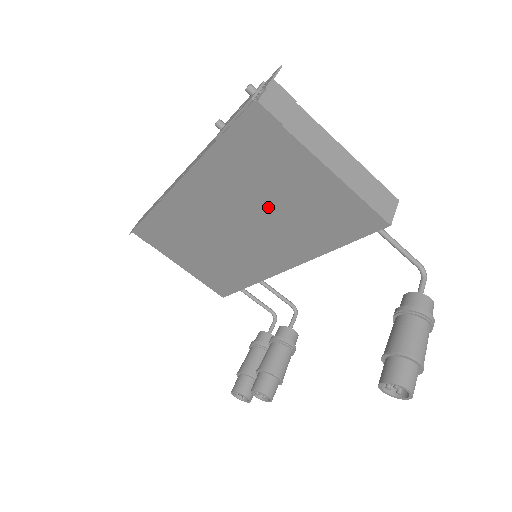
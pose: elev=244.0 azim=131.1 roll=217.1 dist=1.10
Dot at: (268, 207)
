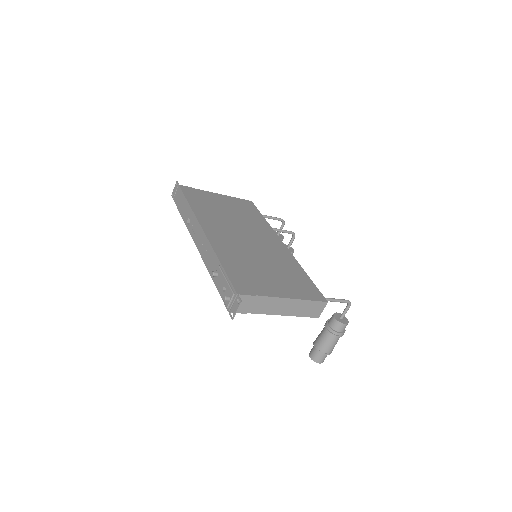
Dot at: occluded
